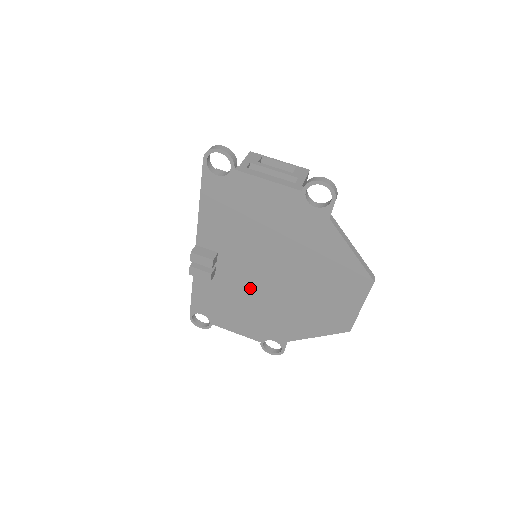
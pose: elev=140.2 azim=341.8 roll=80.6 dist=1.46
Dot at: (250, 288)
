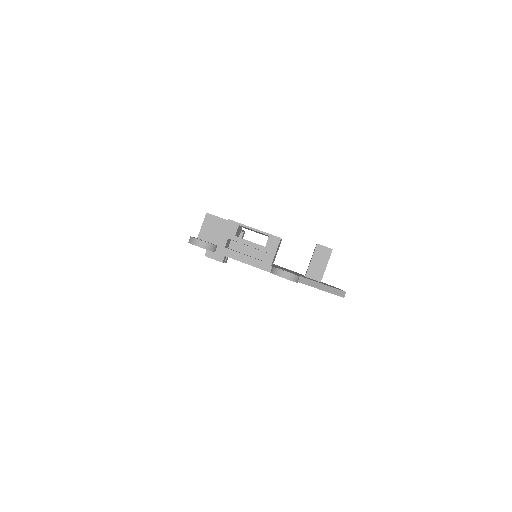
Dot at: occluded
